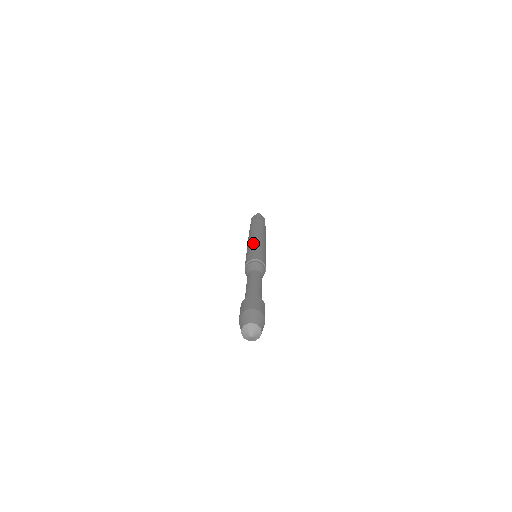
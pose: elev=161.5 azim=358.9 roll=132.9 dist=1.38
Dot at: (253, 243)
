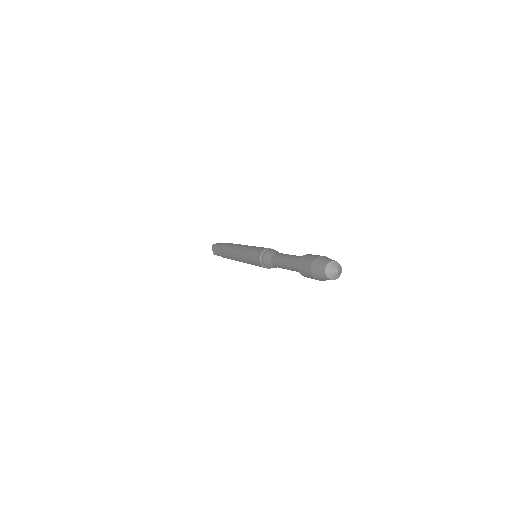
Dot at: occluded
